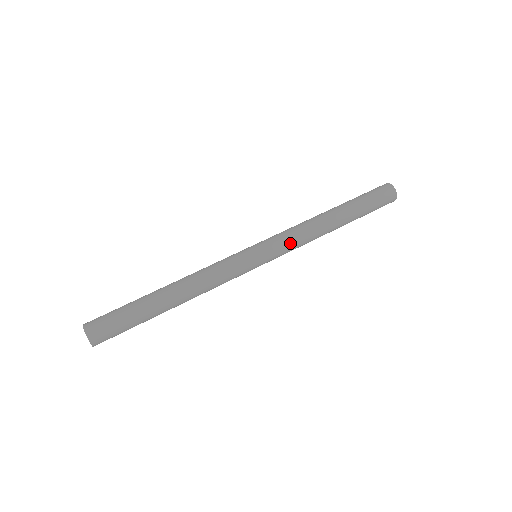
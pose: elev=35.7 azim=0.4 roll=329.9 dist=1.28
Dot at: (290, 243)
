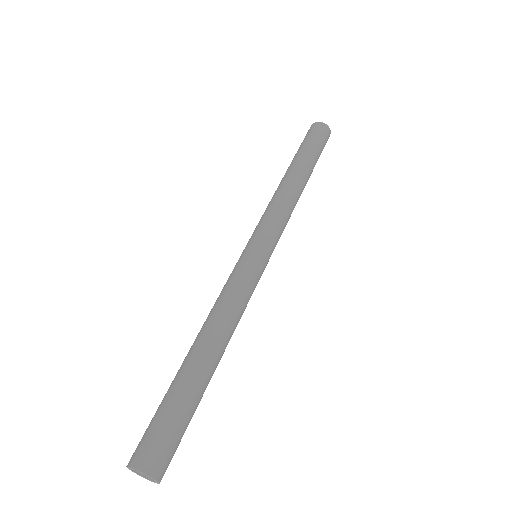
Dot at: (271, 217)
